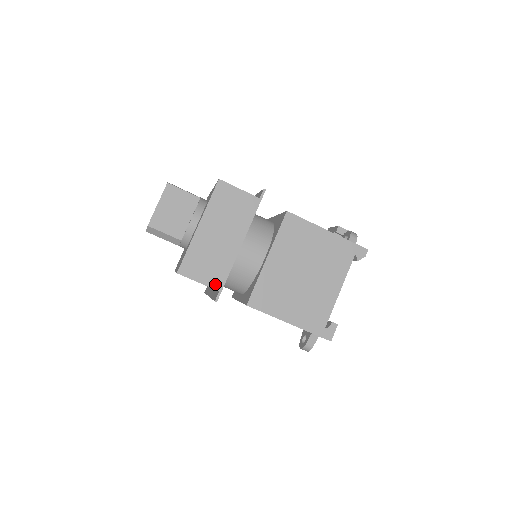
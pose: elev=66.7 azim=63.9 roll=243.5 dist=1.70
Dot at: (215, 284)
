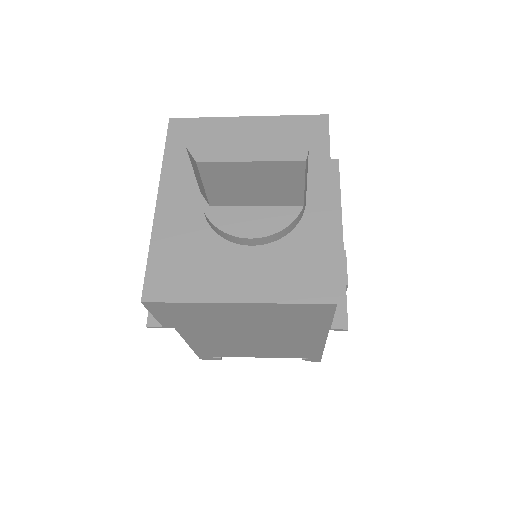
Dot at: (168, 324)
